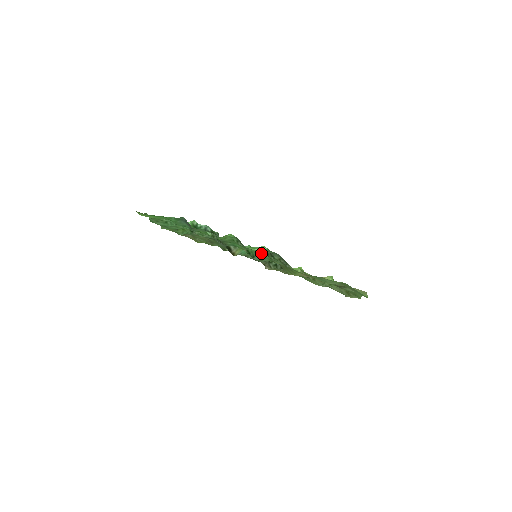
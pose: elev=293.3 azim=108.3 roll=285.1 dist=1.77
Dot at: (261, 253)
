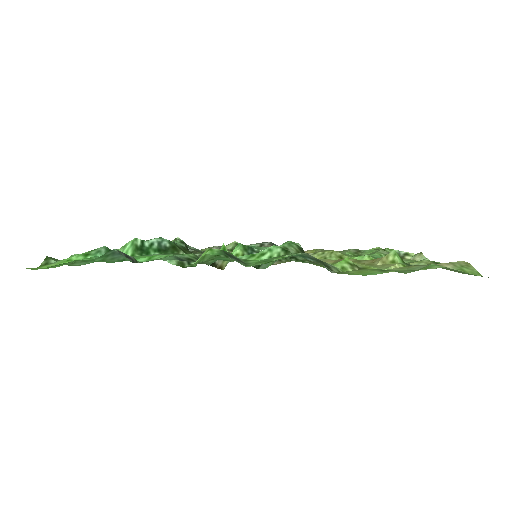
Dot at: occluded
